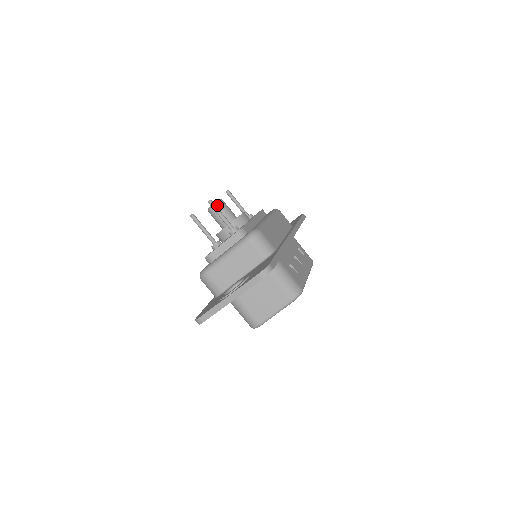
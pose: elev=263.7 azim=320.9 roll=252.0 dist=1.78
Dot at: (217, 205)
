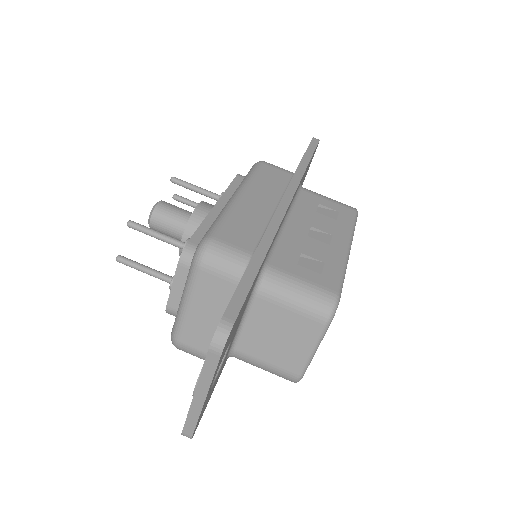
Dot at: (155, 216)
